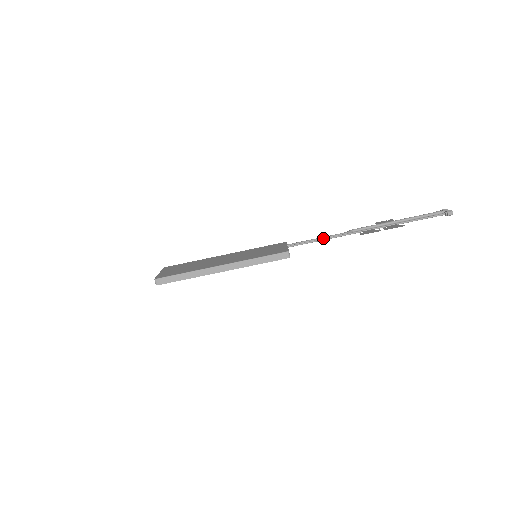
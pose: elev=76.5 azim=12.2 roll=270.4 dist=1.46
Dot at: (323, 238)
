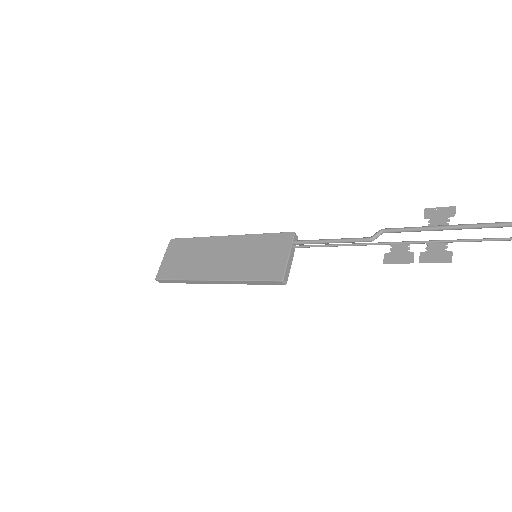
Dot at: (337, 244)
